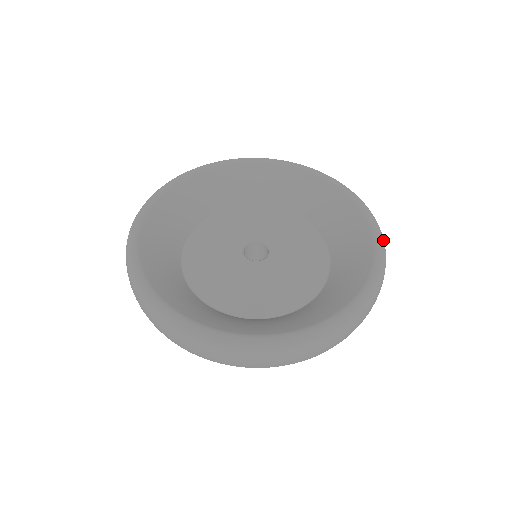
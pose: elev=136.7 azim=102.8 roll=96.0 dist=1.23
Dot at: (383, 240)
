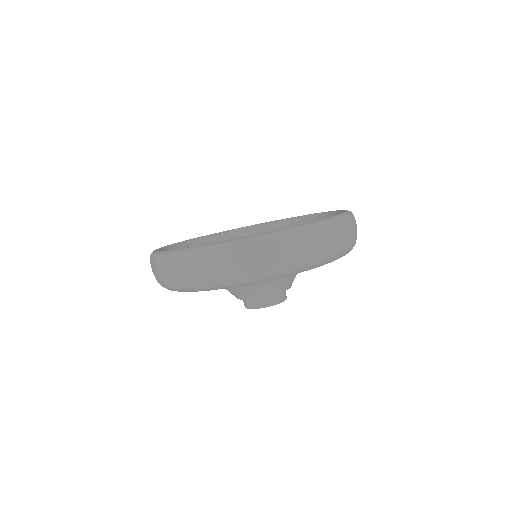
Dot at: occluded
